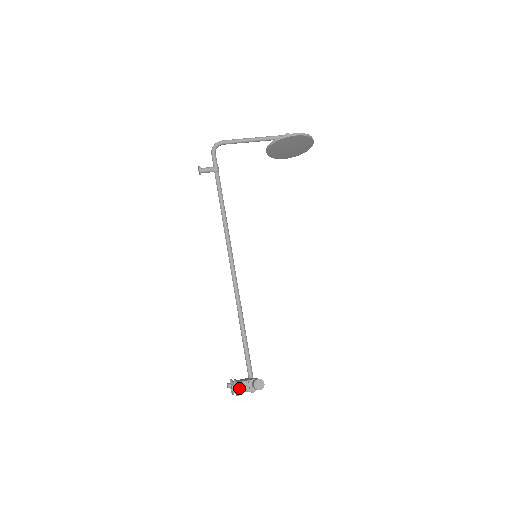
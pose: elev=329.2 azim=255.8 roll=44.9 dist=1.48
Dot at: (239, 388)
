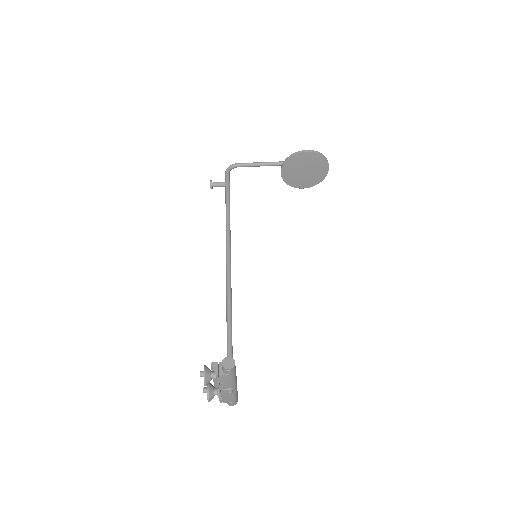
Dot at: (207, 373)
